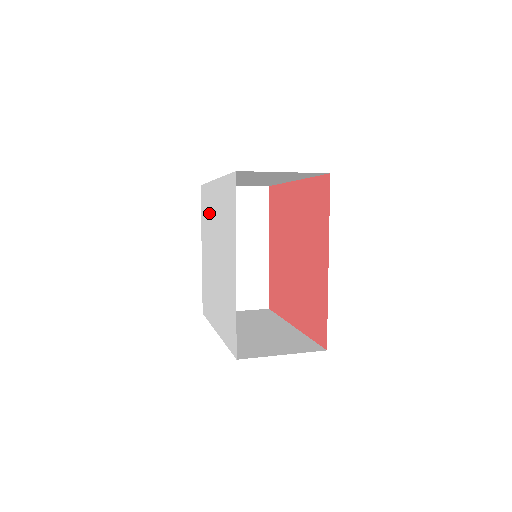
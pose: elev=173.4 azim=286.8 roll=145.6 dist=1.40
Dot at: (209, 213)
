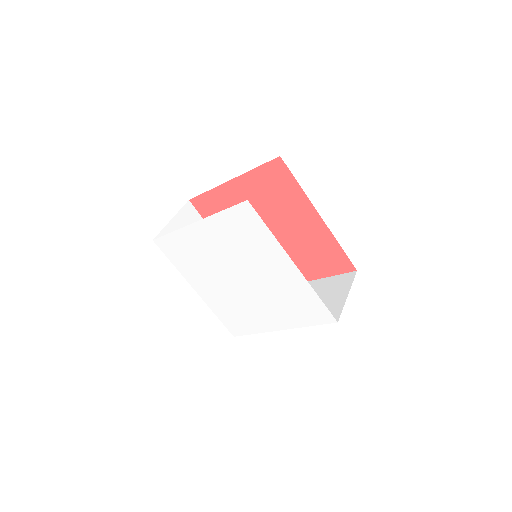
Dot at: (254, 250)
